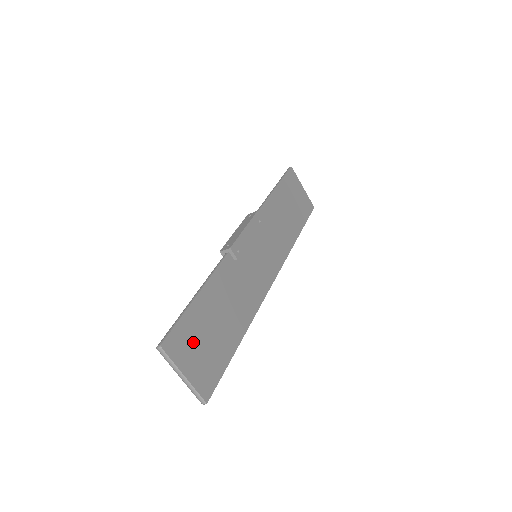
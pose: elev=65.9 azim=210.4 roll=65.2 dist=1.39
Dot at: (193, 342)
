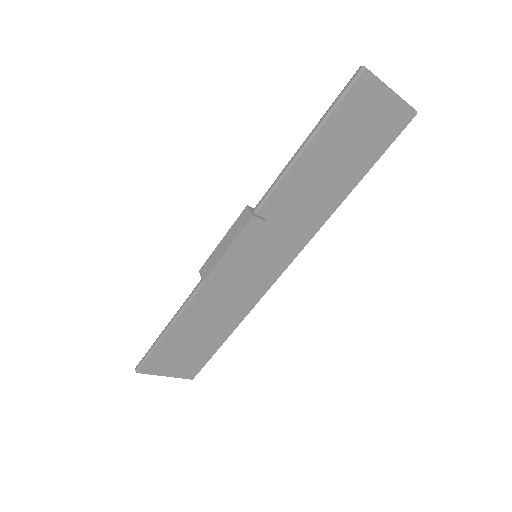
Dot at: (169, 358)
